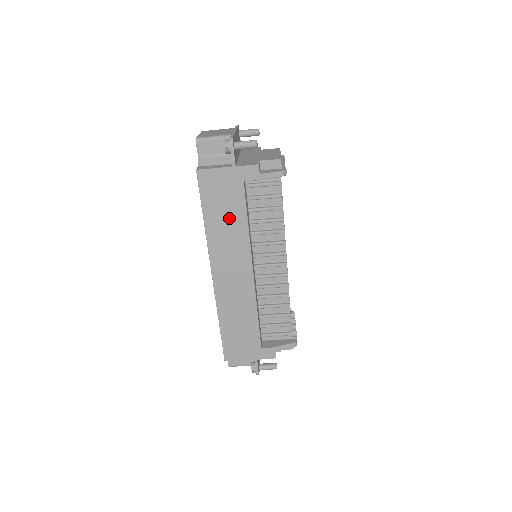
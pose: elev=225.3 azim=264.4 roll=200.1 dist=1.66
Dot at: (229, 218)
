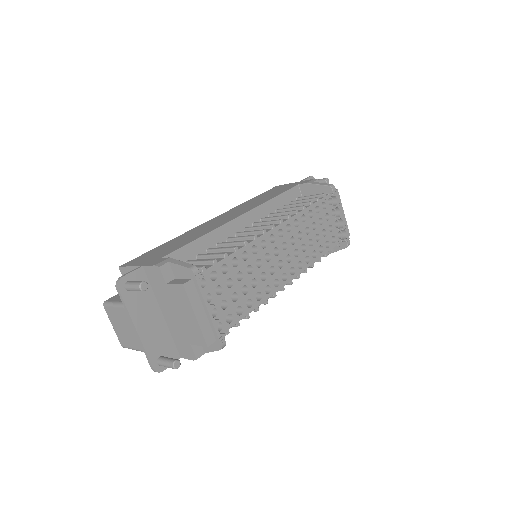
Dot at: occluded
